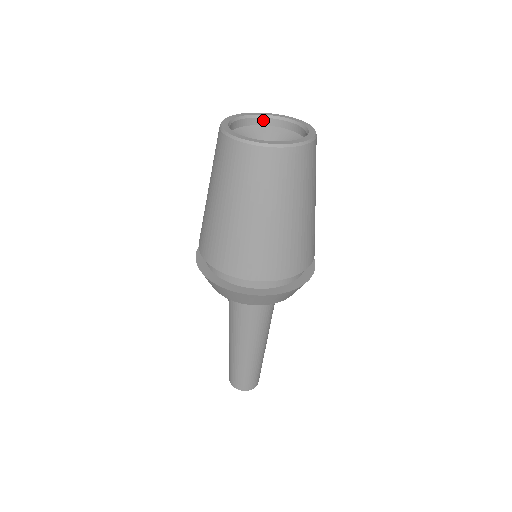
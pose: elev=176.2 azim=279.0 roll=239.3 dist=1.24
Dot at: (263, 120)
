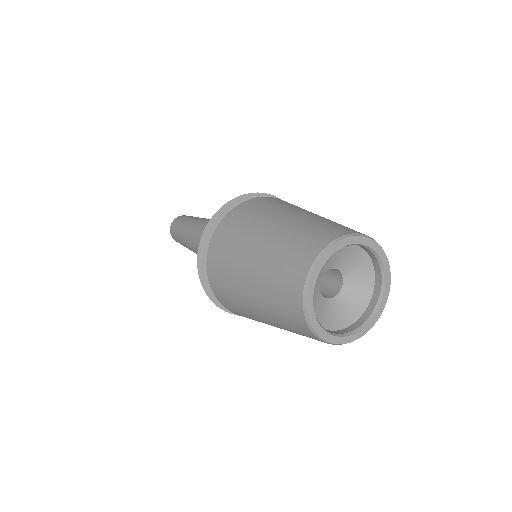
Dot at: (339, 247)
